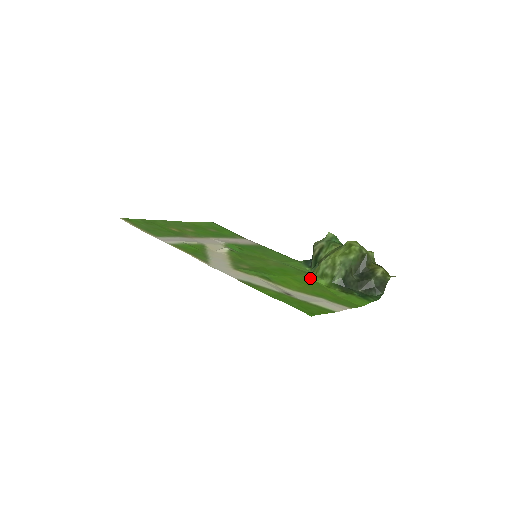
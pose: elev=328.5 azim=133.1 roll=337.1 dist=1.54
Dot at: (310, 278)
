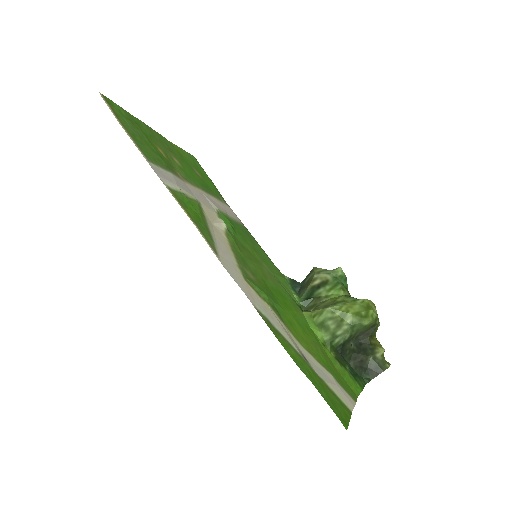
Dot at: (306, 320)
